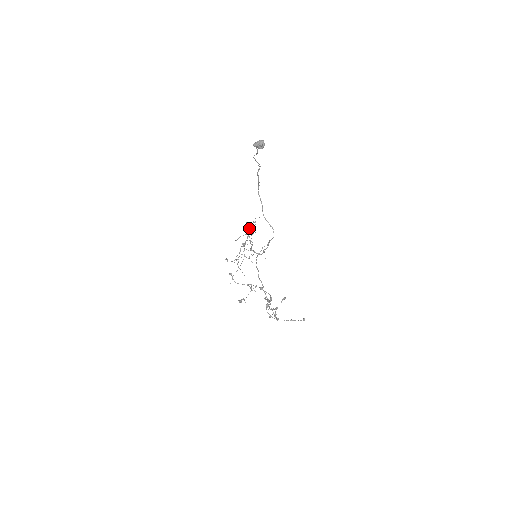
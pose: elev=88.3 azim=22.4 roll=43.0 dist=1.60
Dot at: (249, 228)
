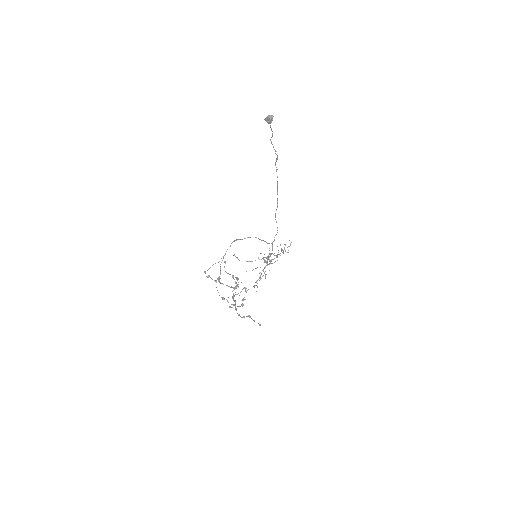
Dot at: (282, 249)
